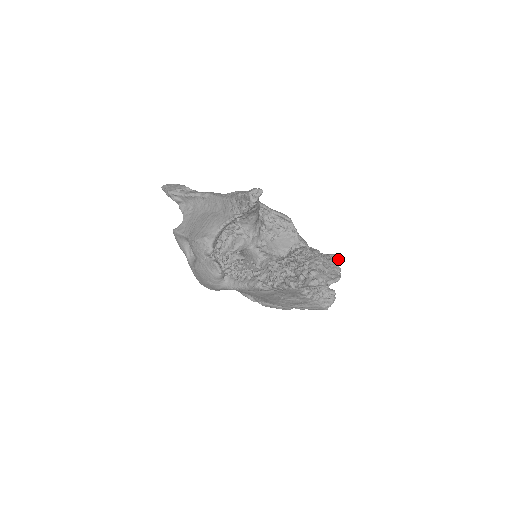
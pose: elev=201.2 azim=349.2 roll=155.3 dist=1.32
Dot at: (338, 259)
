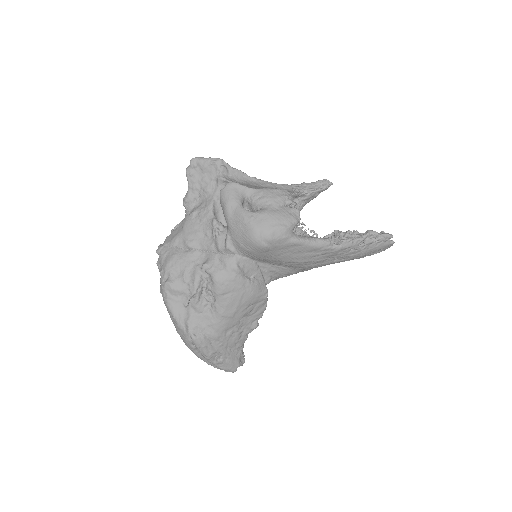
Dot at: occluded
